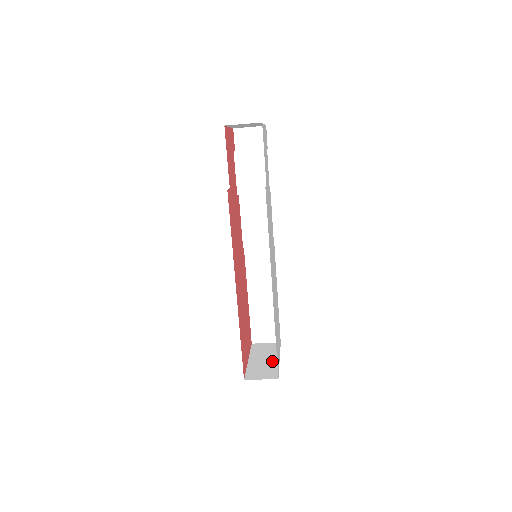
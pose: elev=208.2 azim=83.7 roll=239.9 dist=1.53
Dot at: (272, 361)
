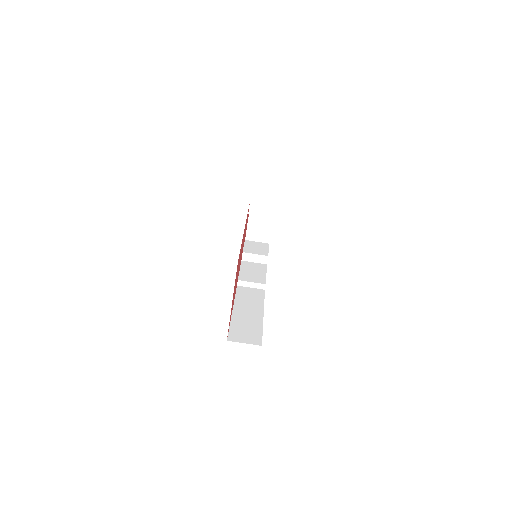
Dot at: occluded
